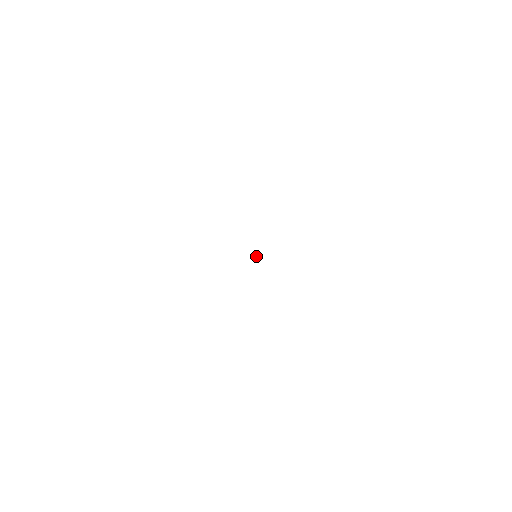
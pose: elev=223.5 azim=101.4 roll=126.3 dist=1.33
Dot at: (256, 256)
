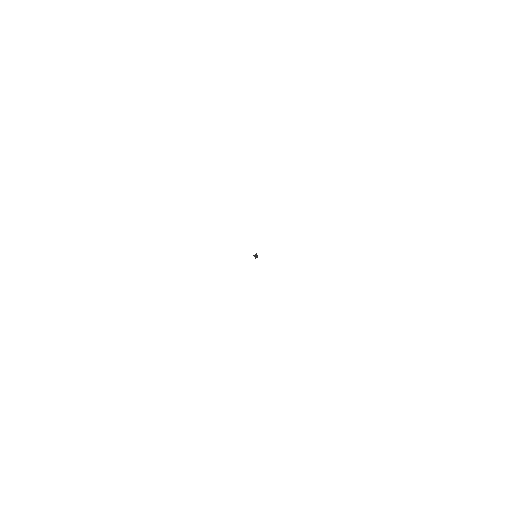
Dot at: (256, 256)
